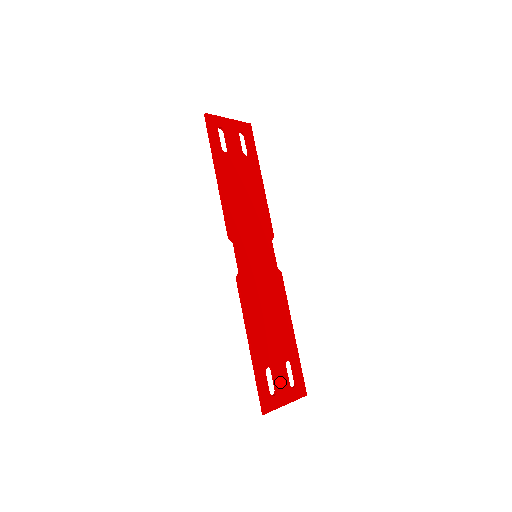
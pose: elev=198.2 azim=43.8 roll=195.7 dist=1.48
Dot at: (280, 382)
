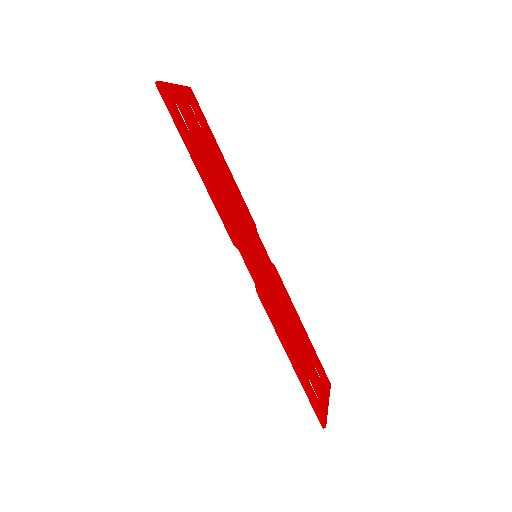
Dot at: (318, 385)
